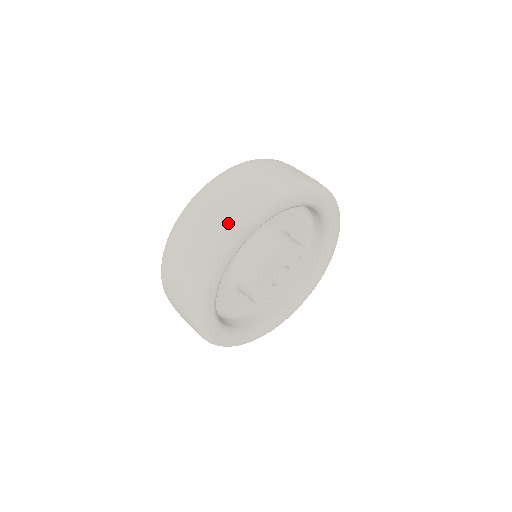
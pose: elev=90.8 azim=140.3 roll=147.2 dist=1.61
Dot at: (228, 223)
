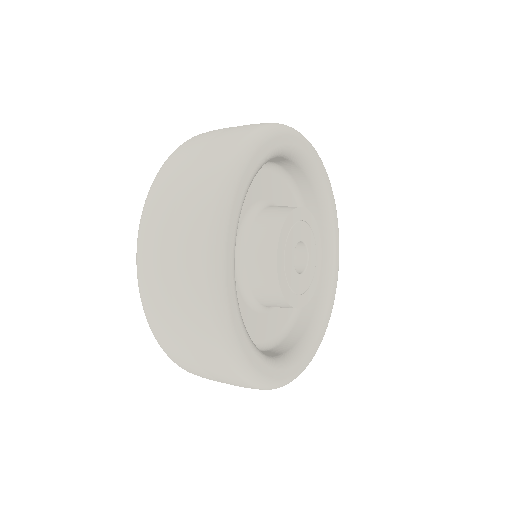
Dot at: (213, 176)
